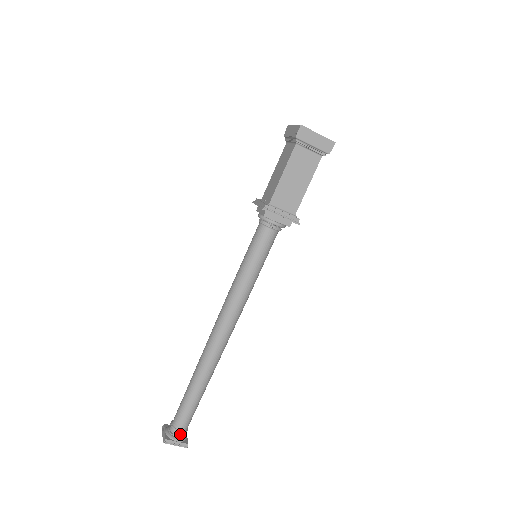
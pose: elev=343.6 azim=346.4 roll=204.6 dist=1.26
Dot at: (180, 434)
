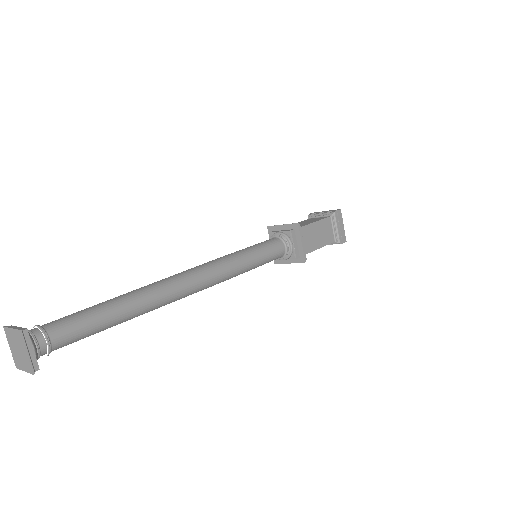
Dot at: (42, 346)
